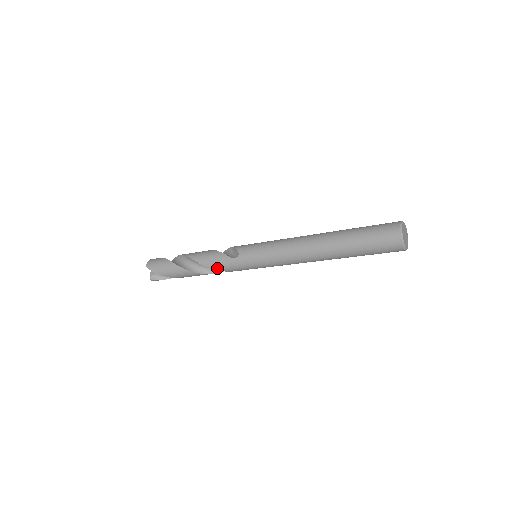
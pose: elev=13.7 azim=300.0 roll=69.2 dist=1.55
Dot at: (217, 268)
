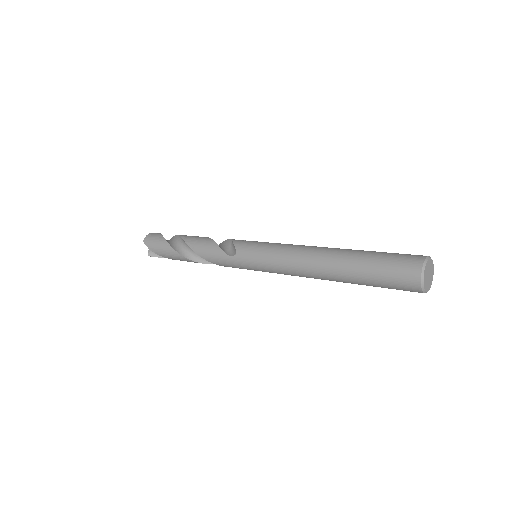
Dot at: (213, 262)
